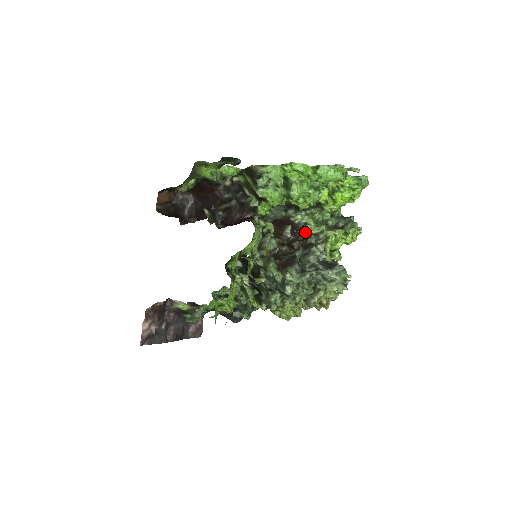
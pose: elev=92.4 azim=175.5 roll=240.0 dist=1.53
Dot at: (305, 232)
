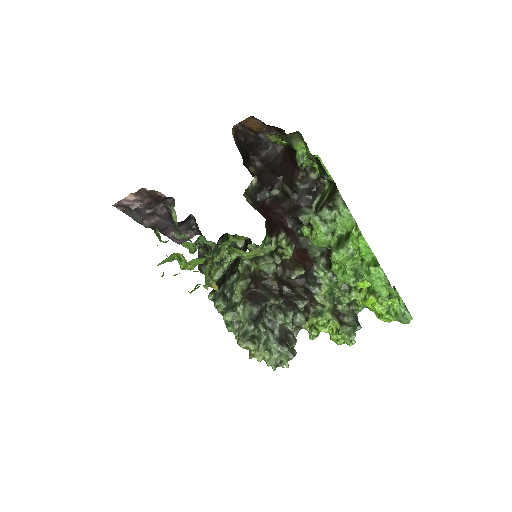
Dot at: (310, 290)
